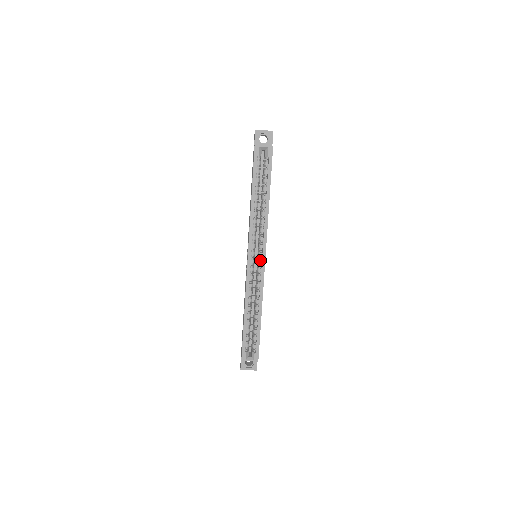
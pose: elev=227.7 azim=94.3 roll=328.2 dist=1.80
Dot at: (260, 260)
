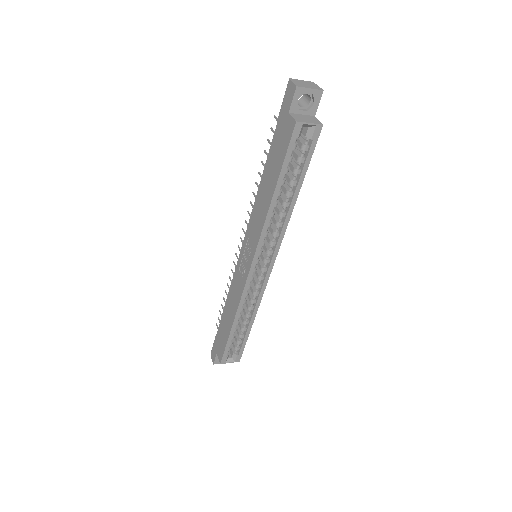
Dot at: (265, 267)
